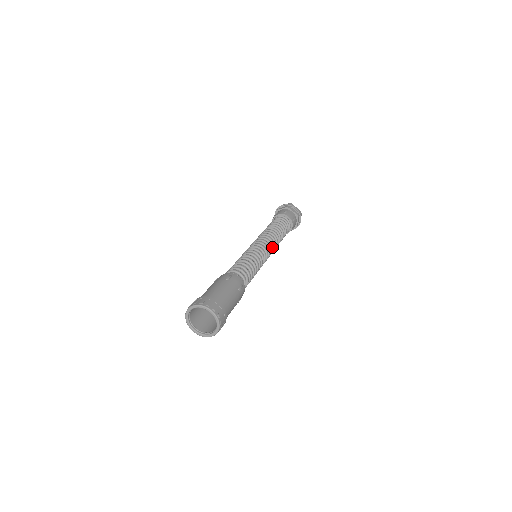
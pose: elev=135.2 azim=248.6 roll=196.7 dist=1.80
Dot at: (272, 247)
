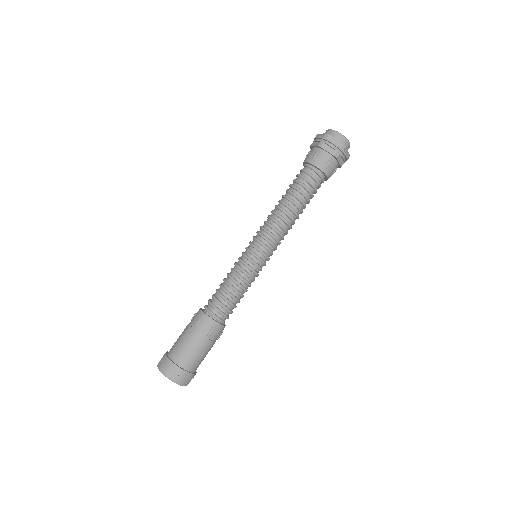
Dot at: (276, 240)
